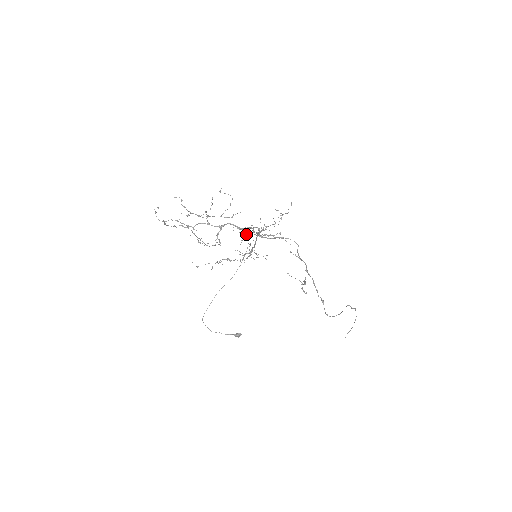
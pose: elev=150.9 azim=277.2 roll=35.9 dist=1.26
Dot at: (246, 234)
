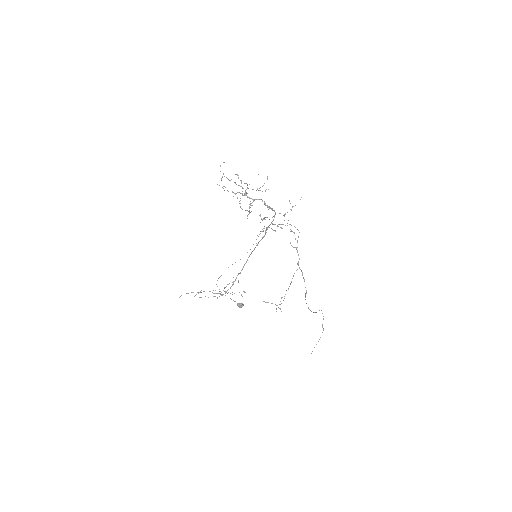
Dot at: occluded
